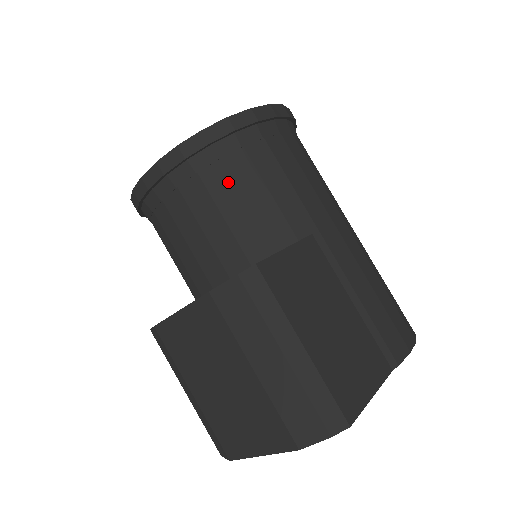
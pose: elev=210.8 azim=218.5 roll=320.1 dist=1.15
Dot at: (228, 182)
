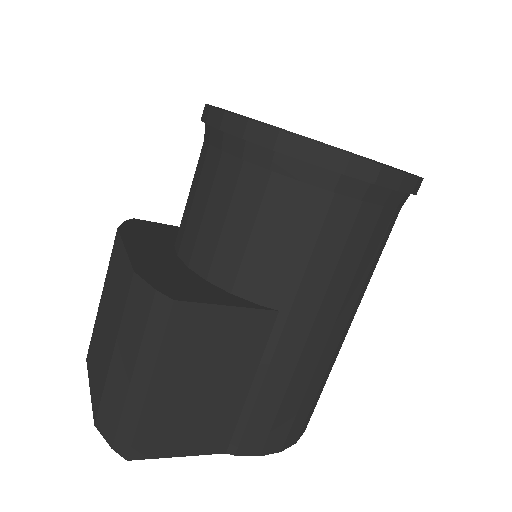
Dot at: (257, 198)
